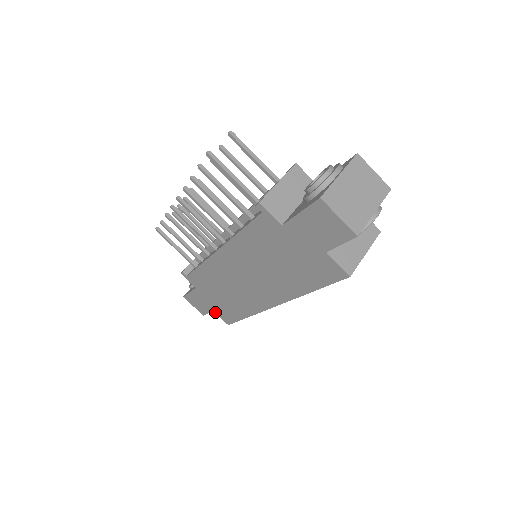
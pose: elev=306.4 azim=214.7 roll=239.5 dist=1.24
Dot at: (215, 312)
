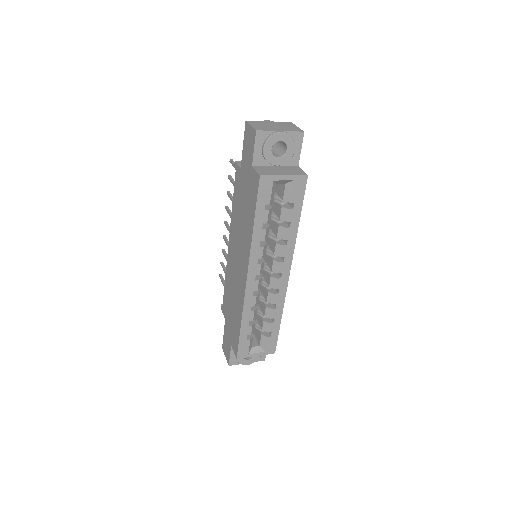
Dot at: (232, 346)
